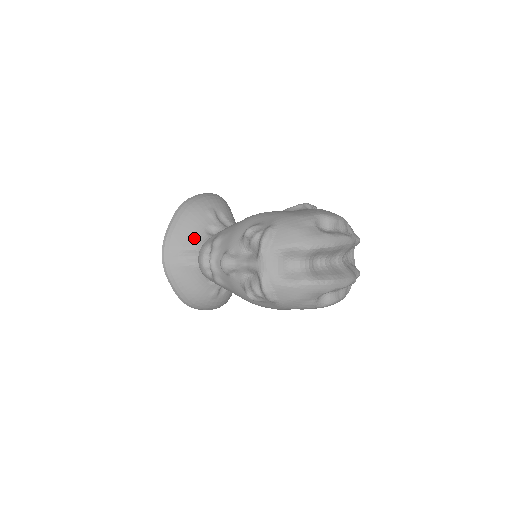
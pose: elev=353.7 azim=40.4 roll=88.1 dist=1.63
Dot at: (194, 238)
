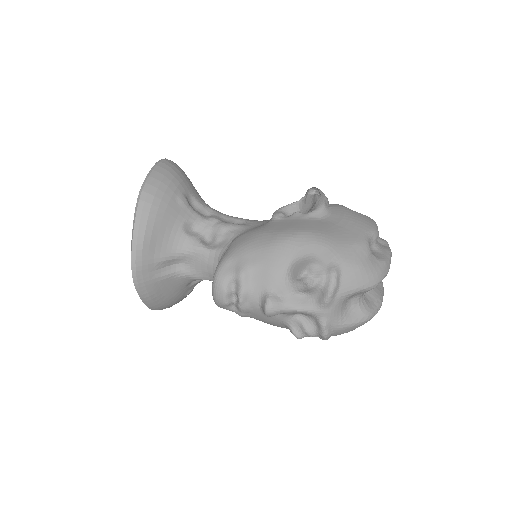
Dot at: (172, 243)
